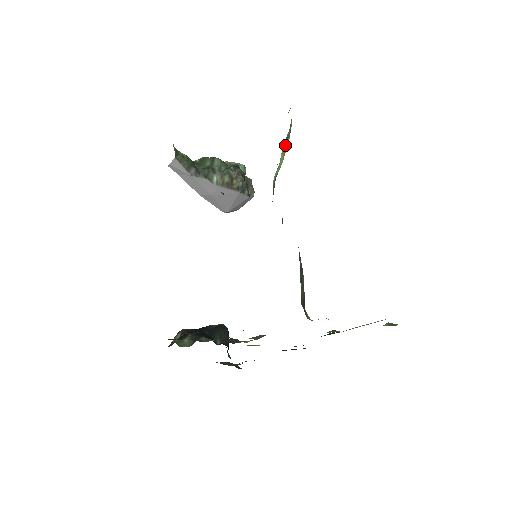
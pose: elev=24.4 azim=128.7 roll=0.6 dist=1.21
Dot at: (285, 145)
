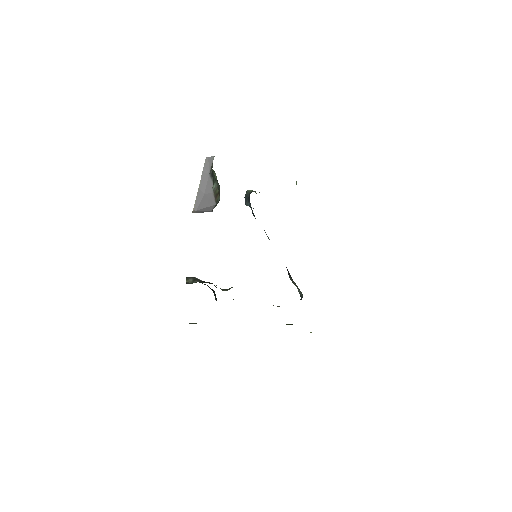
Dot at: occluded
